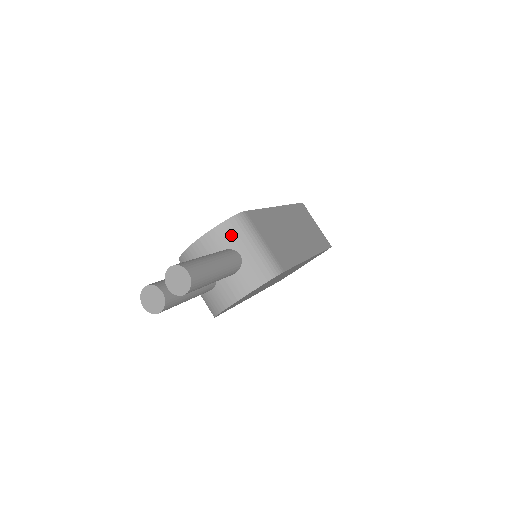
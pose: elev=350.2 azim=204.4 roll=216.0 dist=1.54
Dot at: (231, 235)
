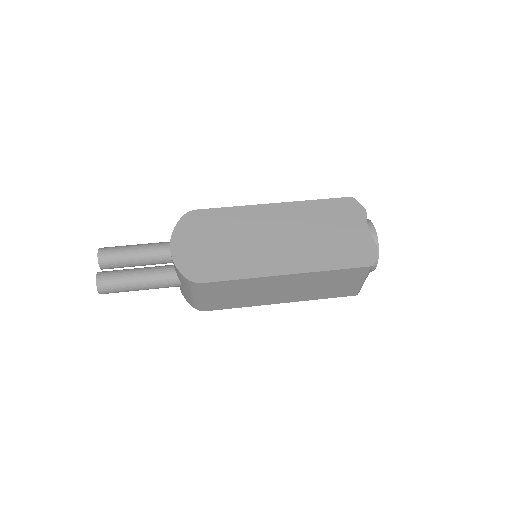
Dot at: (181, 278)
